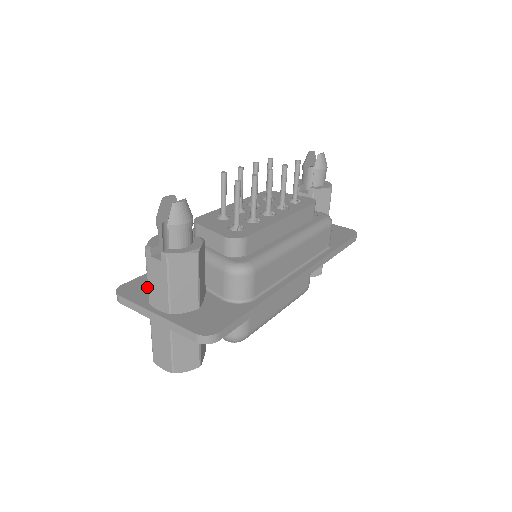
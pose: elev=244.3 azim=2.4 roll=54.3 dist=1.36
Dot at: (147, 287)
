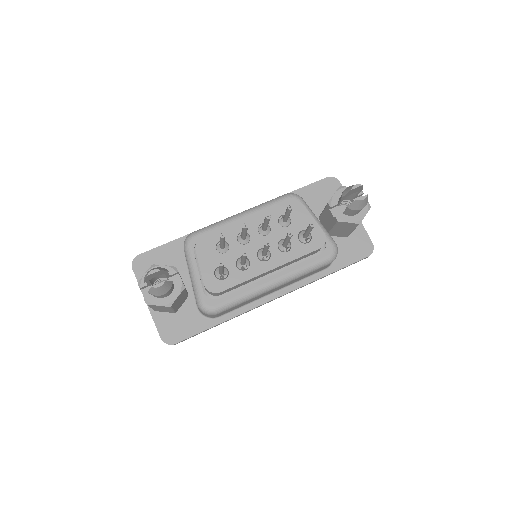
Dot at: occluded
